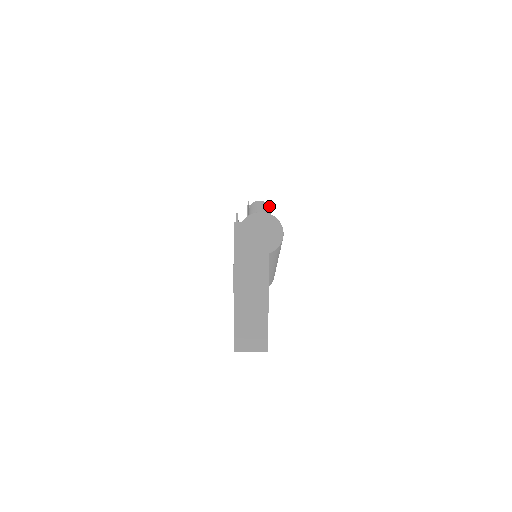
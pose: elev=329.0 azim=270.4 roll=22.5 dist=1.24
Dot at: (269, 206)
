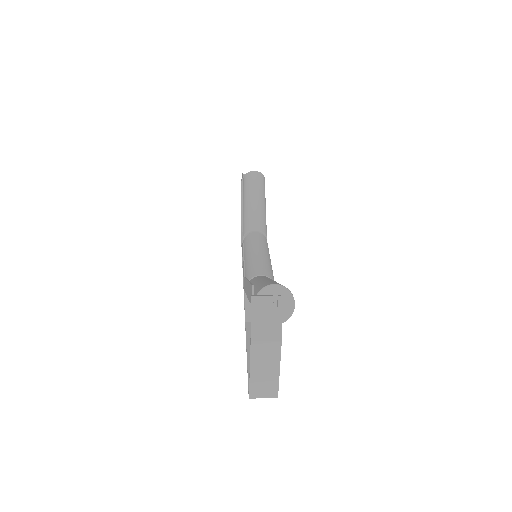
Dot at: (263, 176)
